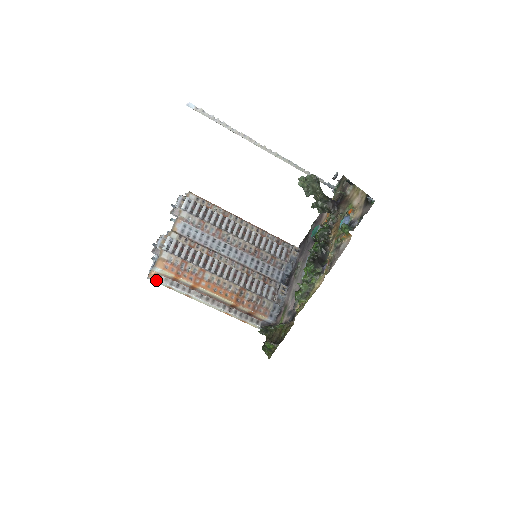
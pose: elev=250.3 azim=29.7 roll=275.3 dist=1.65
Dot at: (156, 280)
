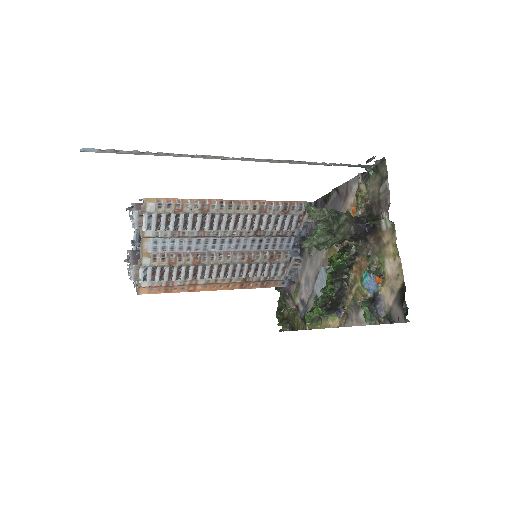
Dot at: occluded
